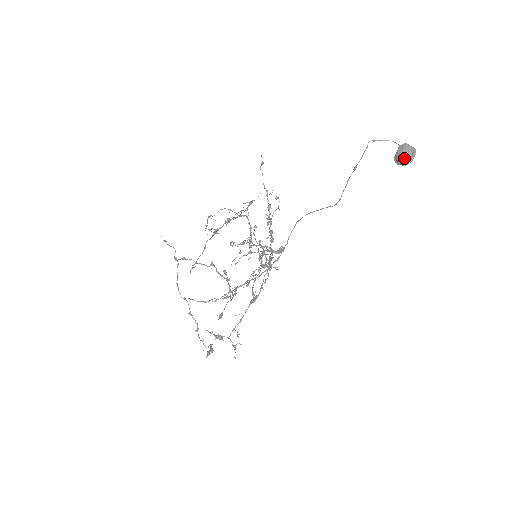
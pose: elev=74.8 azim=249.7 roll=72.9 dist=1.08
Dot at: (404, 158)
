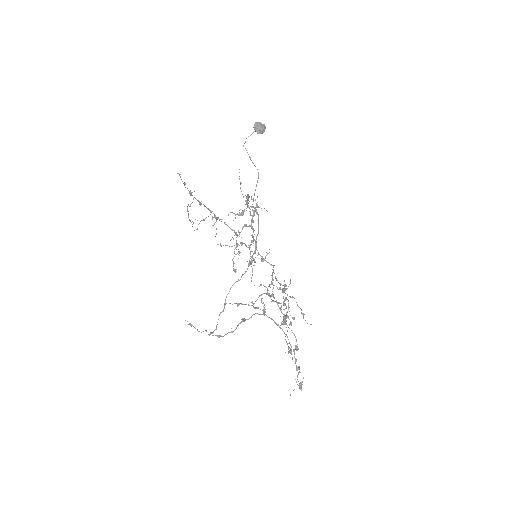
Dot at: (259, 124)
